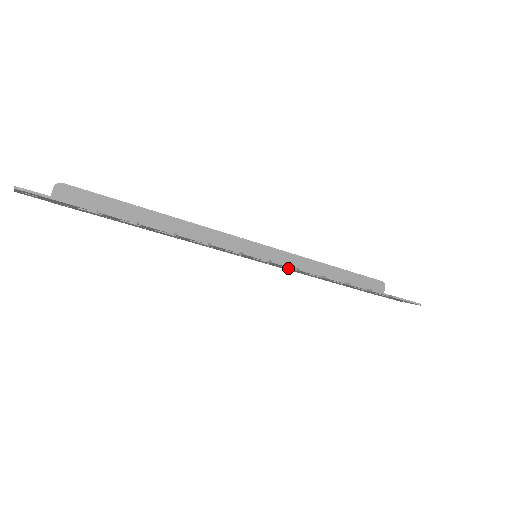
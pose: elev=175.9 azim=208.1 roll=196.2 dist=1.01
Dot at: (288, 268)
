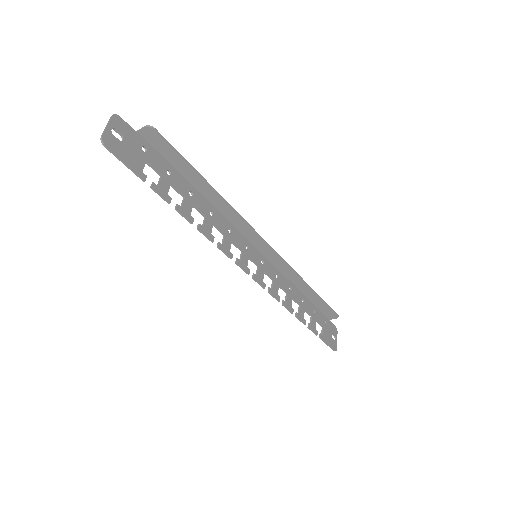
Dot at: (269, 277)
